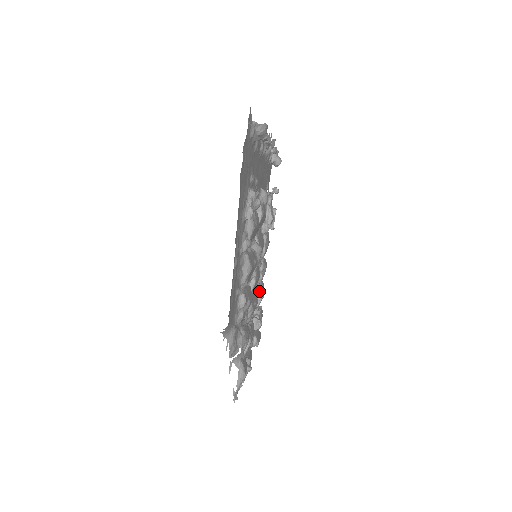
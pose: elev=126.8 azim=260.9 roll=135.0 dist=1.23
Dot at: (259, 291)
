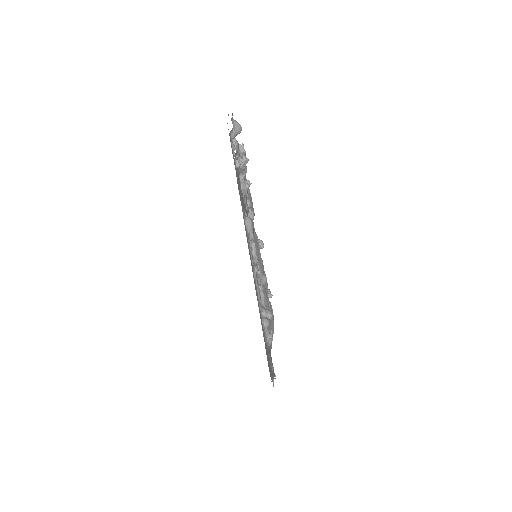
Dot at: occluded
